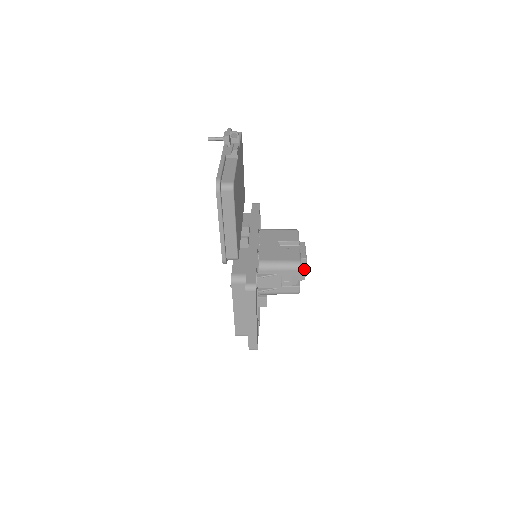
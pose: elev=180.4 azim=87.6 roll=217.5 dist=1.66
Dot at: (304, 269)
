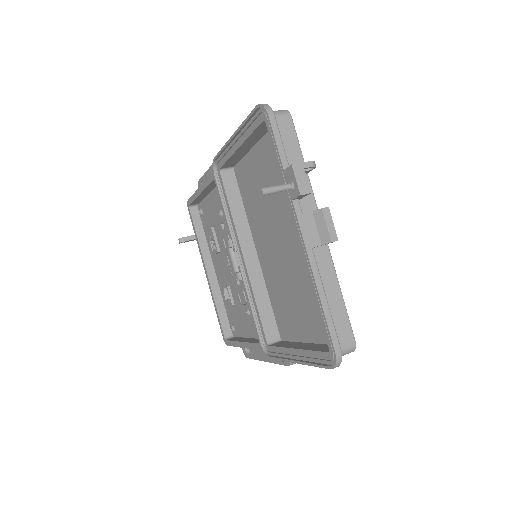
Dot at: occluded
